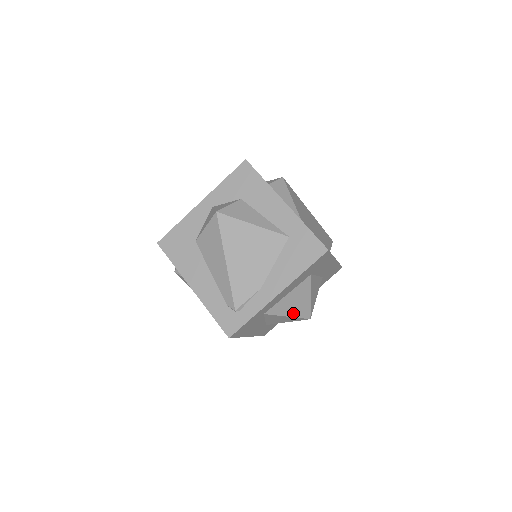
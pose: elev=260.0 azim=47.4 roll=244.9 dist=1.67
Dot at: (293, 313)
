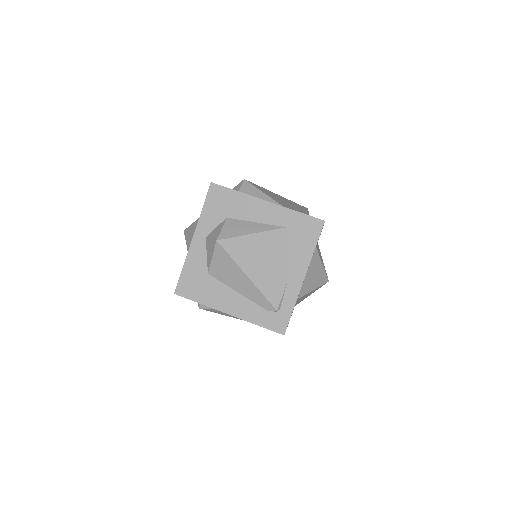
Dot at: (316, 285)
